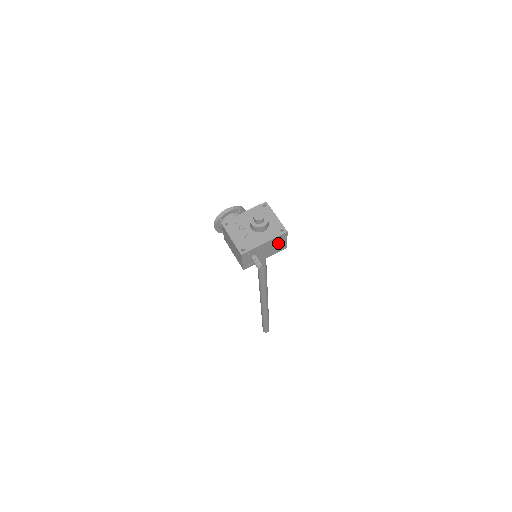
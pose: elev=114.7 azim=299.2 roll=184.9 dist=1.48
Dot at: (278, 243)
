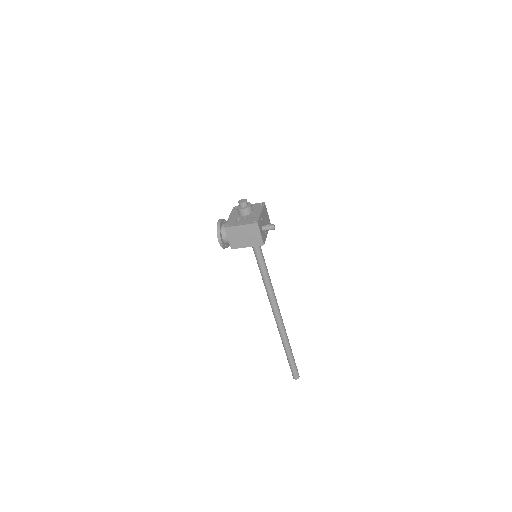
Dot at: (266, 216)
